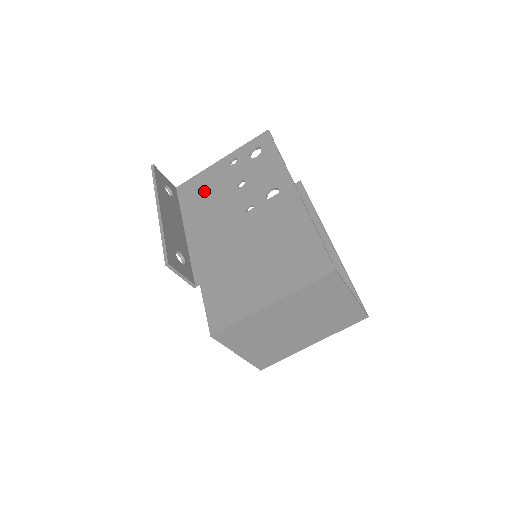
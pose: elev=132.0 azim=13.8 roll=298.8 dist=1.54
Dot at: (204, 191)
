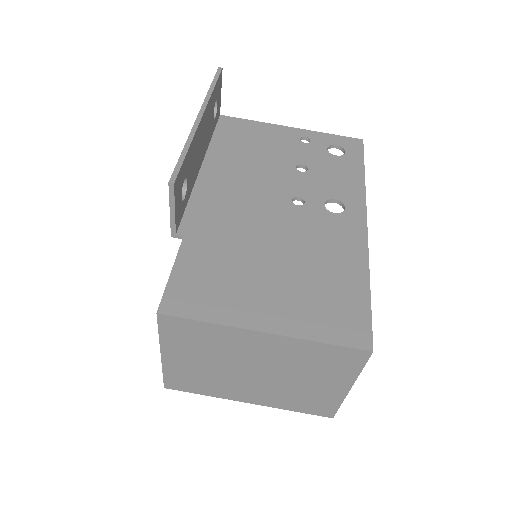
Dot at: (252, 143)
